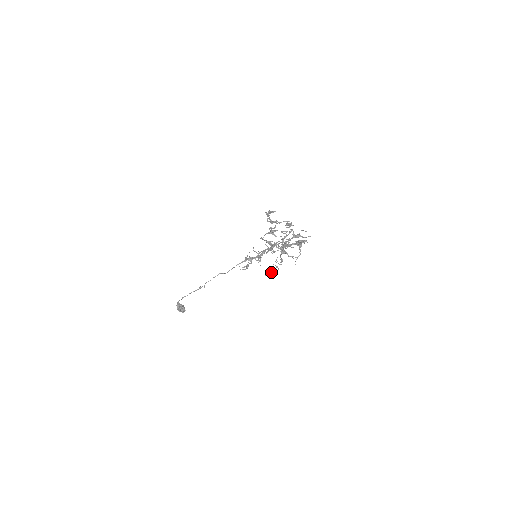
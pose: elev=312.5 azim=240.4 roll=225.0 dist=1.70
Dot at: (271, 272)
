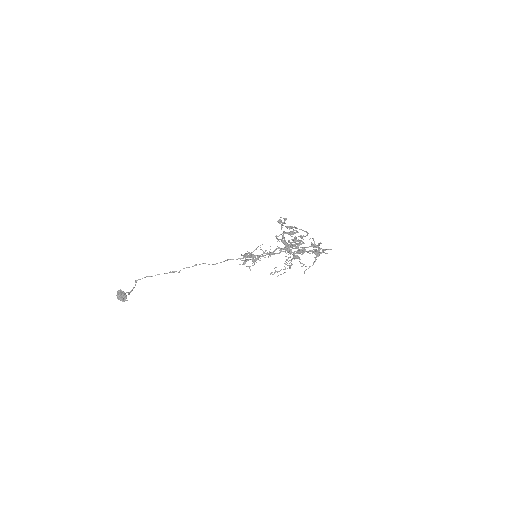
Dot at: (277, 272)
